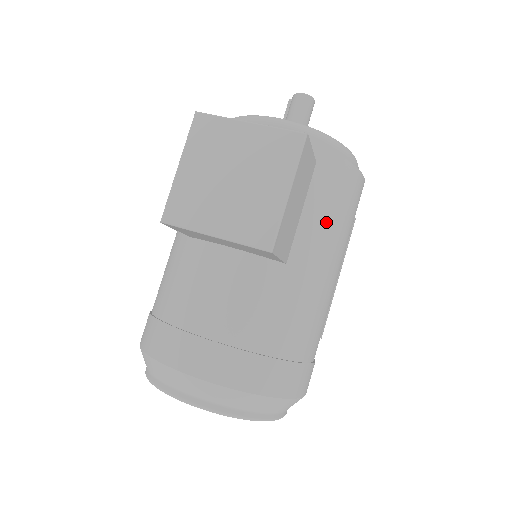
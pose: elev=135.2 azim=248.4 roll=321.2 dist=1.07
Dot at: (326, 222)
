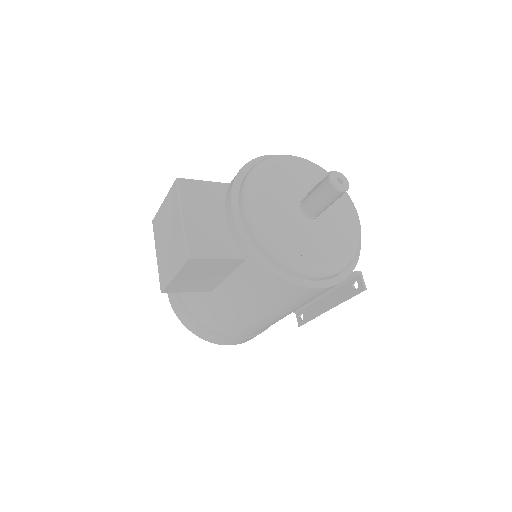
Dot at: (246, 293)
